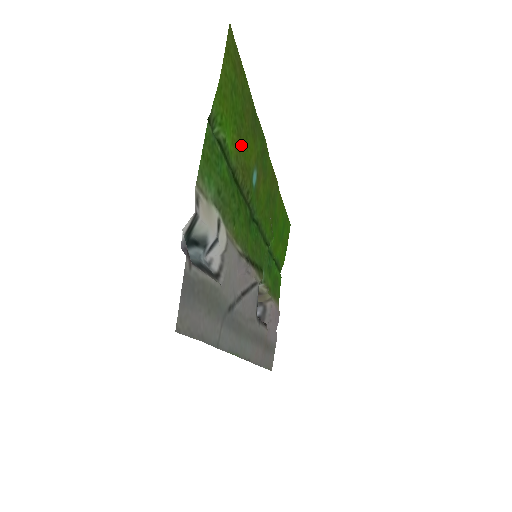
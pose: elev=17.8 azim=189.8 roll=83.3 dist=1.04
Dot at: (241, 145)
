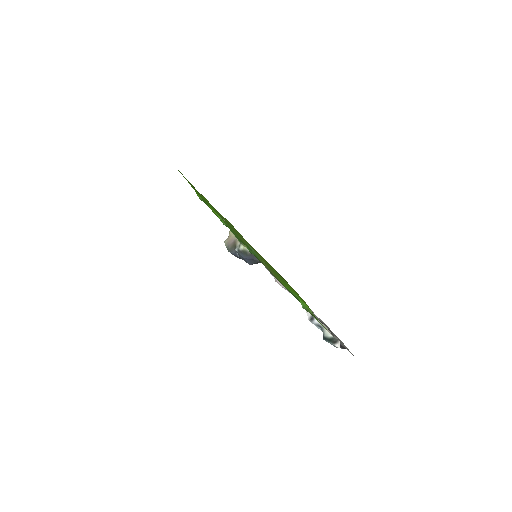
Dot at: occluded
